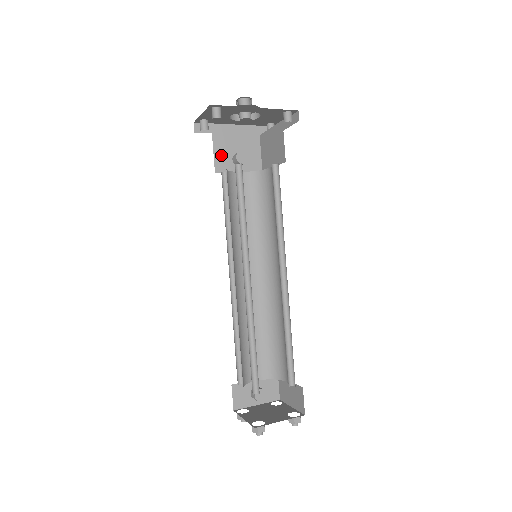
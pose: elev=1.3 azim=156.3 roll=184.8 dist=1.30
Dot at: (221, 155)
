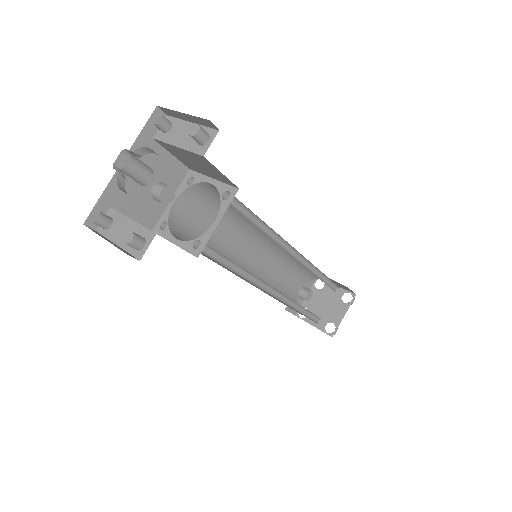
Dot at: (140, 211)
